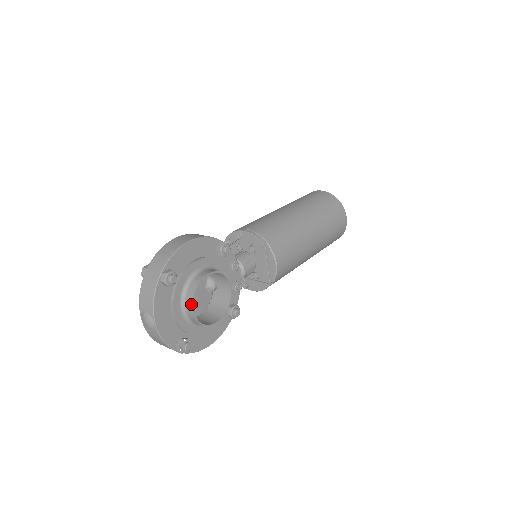
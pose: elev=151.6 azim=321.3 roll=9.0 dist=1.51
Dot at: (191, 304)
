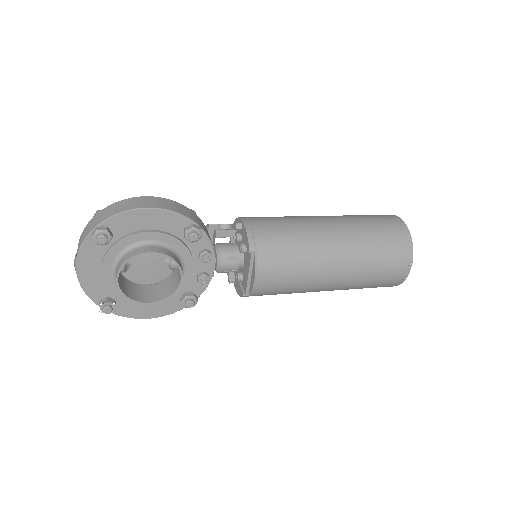
Dot at: (117, 273)
